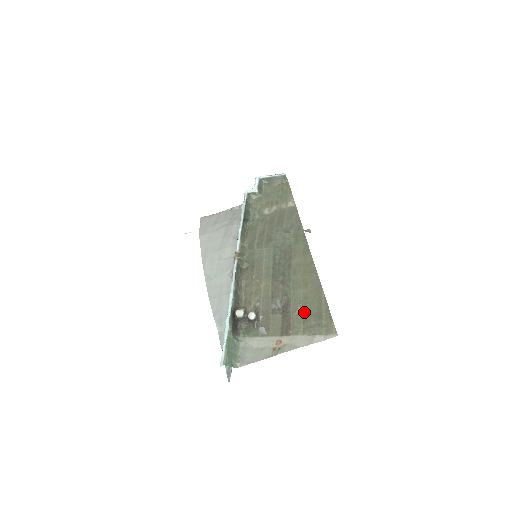
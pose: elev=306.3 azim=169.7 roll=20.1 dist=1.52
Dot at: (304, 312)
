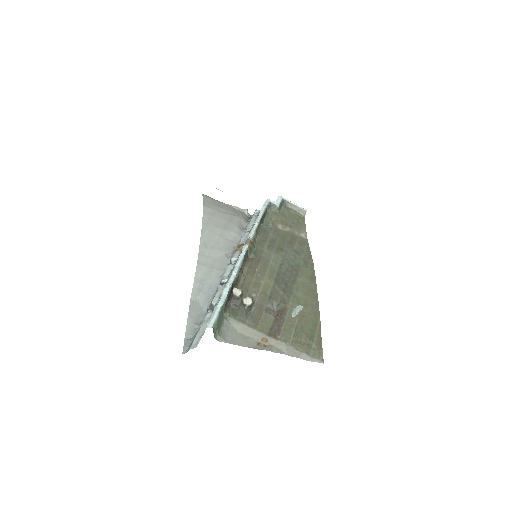
Dot at: (298, 326)
